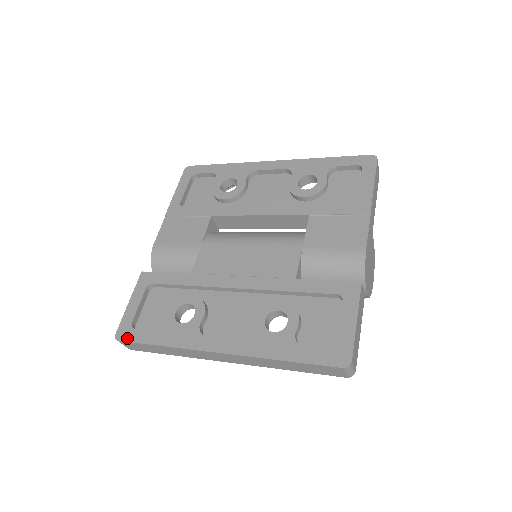
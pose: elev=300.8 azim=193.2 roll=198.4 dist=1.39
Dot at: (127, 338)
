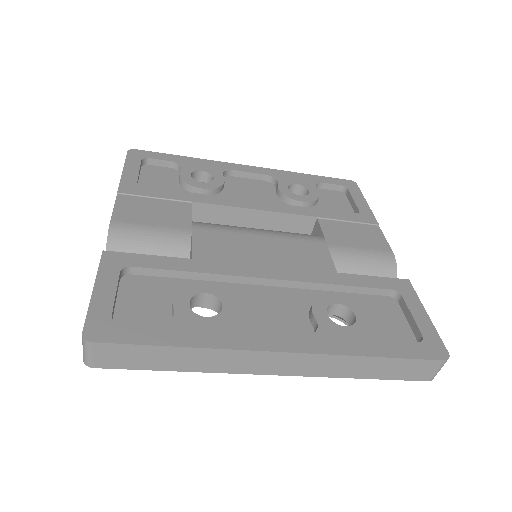
Dot at: (111, 338)
